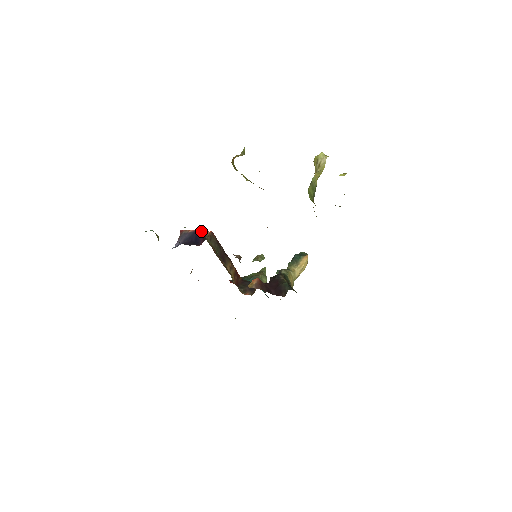
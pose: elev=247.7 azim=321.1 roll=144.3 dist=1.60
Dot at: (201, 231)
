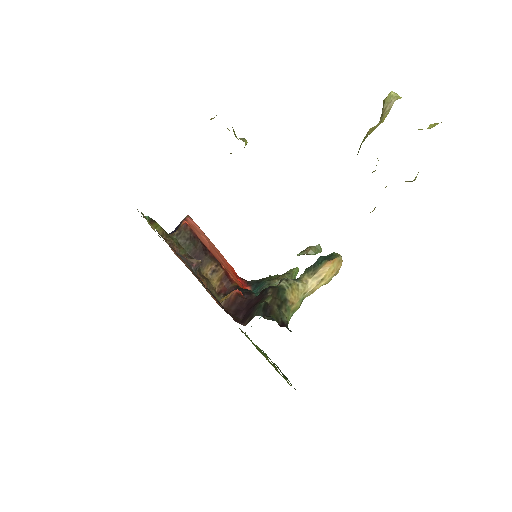
Dot at: (154, 225)
